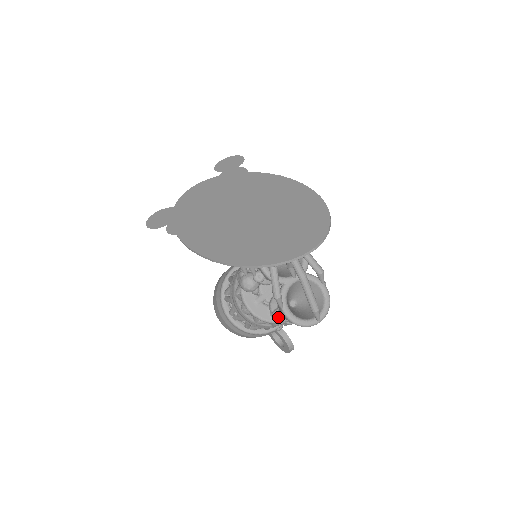
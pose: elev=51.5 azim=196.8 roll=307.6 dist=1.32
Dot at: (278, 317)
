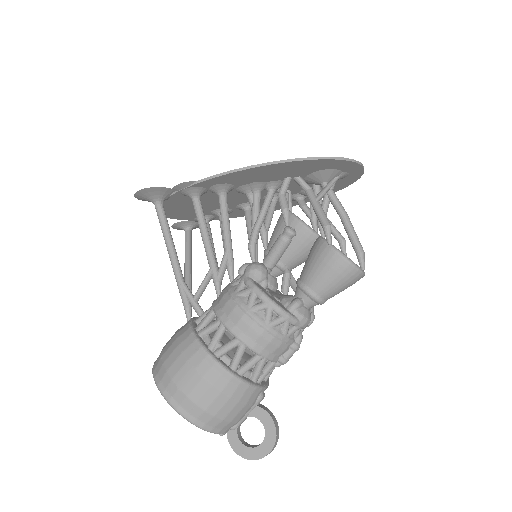
Dot at: (298, 309)
